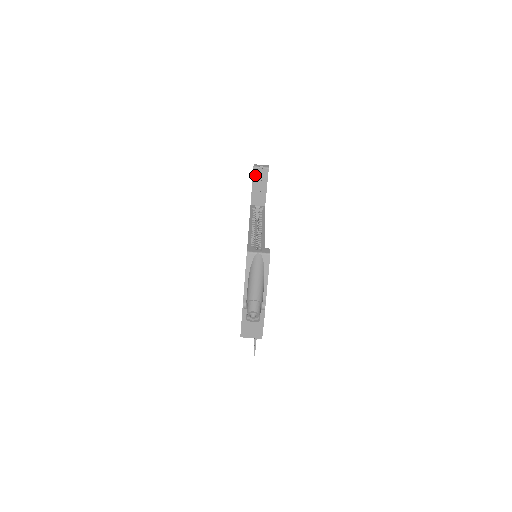
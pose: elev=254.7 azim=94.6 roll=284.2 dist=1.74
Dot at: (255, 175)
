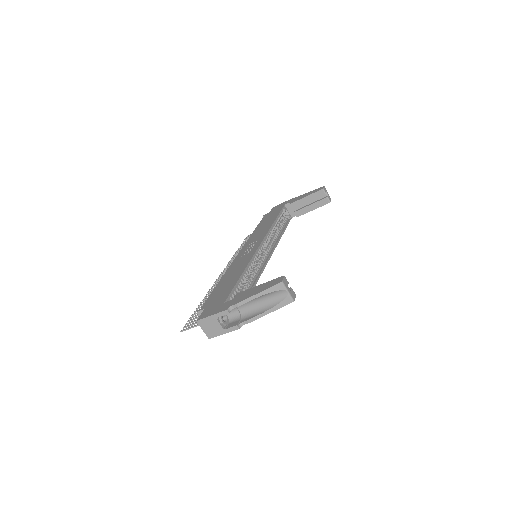
Dot at: (316, 194)
